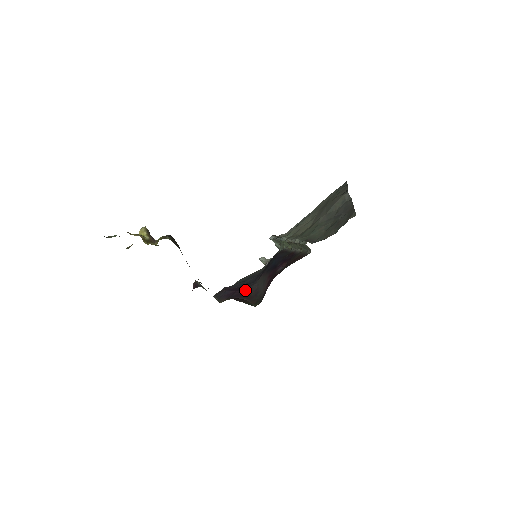
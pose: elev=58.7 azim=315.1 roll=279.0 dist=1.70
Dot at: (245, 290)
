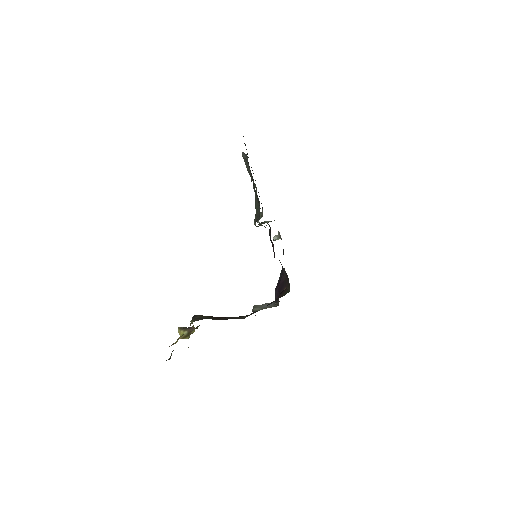
Dot at: (282, 279)
